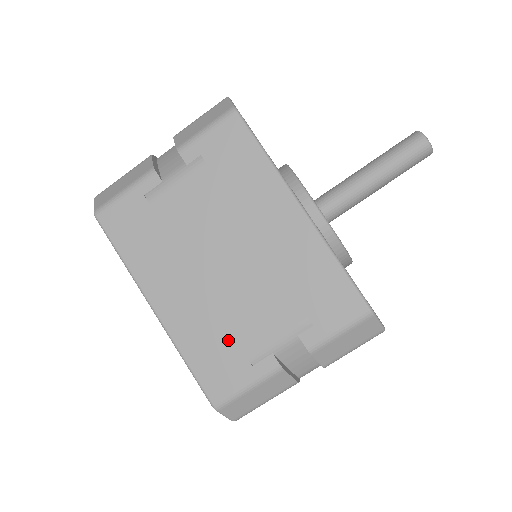
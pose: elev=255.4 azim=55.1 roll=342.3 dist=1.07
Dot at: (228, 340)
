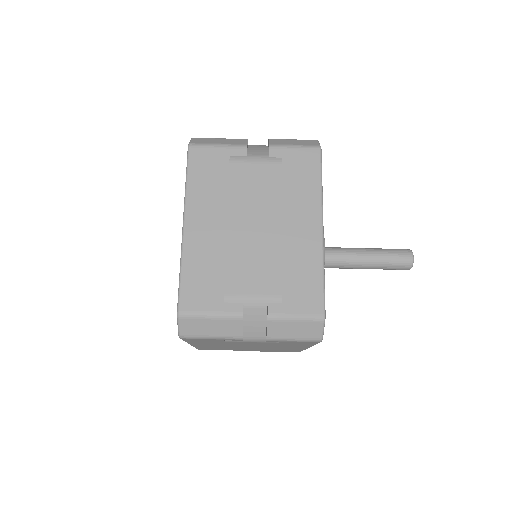
Dot at: occluded
